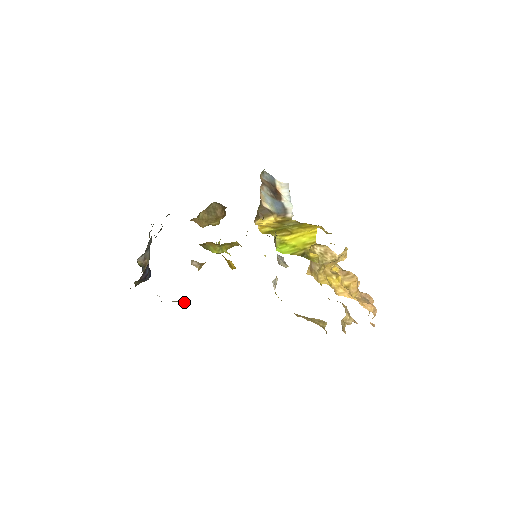
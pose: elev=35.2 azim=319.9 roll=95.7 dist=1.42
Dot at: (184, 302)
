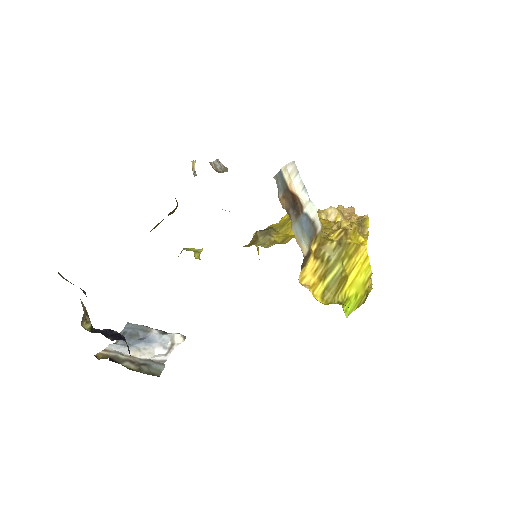
Dot at: (184, 338)
